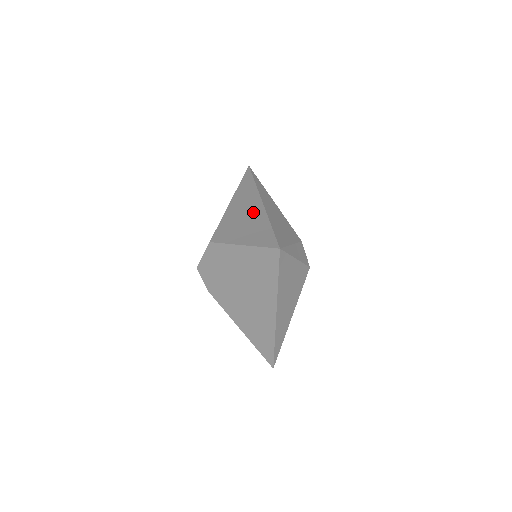
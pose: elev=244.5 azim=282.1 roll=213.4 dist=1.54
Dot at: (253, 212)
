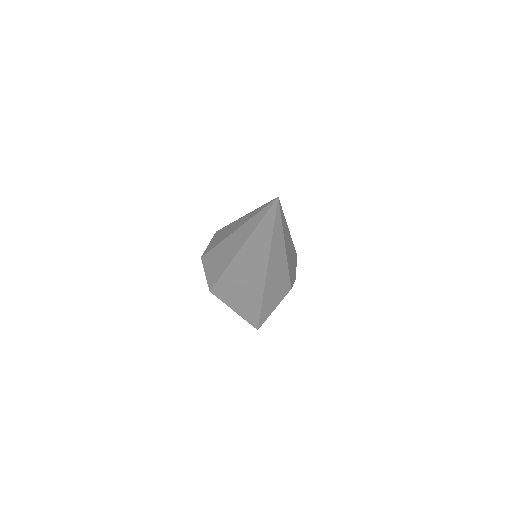
Dot at: (252, 286)
